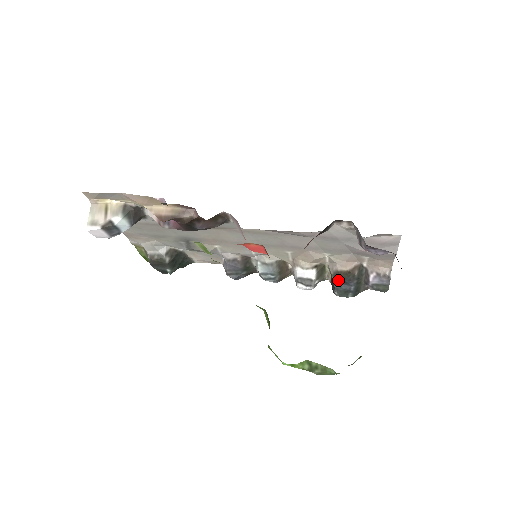
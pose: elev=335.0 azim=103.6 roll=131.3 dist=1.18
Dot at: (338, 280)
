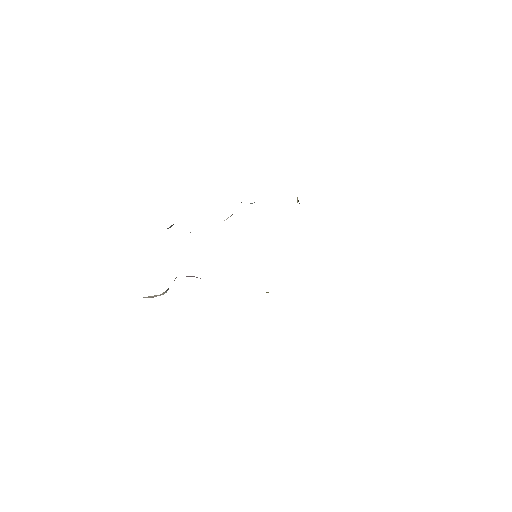
Dot at: occluded
